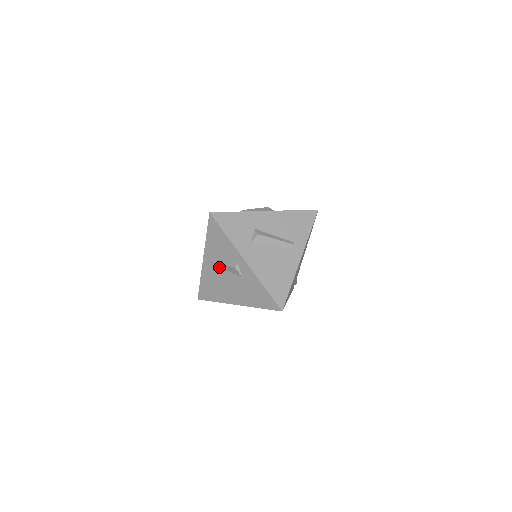
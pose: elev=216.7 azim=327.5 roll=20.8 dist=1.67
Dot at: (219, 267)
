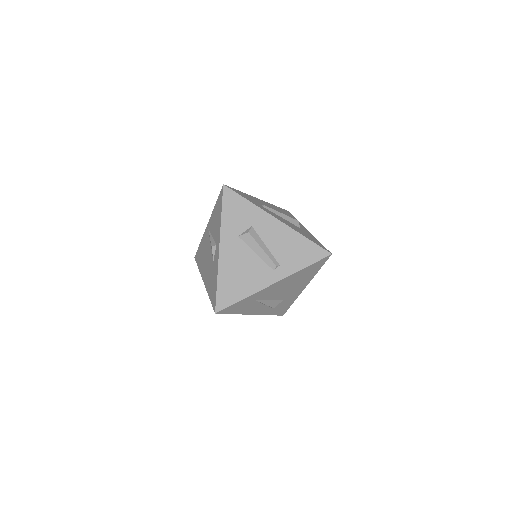
Dot at: occluded
